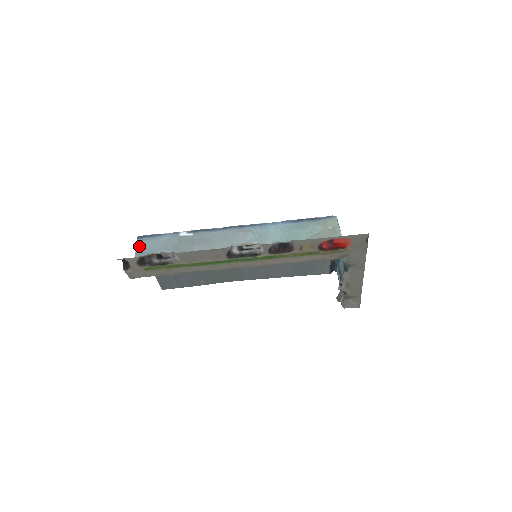
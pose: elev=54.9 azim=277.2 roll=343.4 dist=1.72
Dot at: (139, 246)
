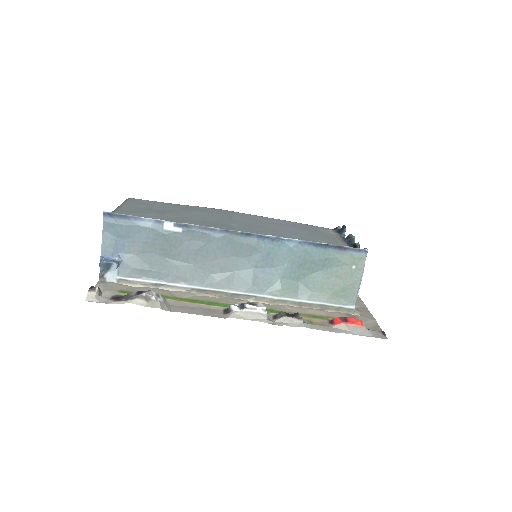
Dot at: (106, 229)
